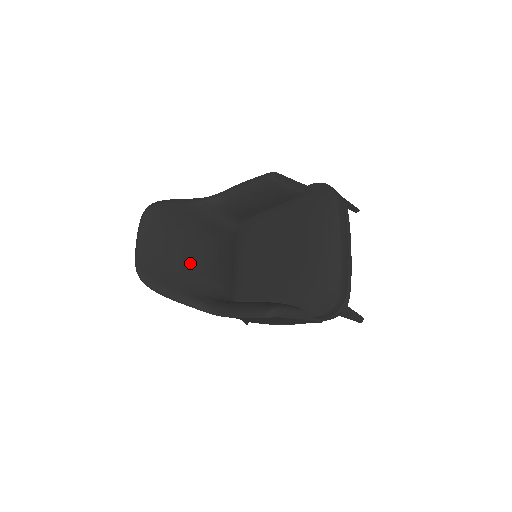
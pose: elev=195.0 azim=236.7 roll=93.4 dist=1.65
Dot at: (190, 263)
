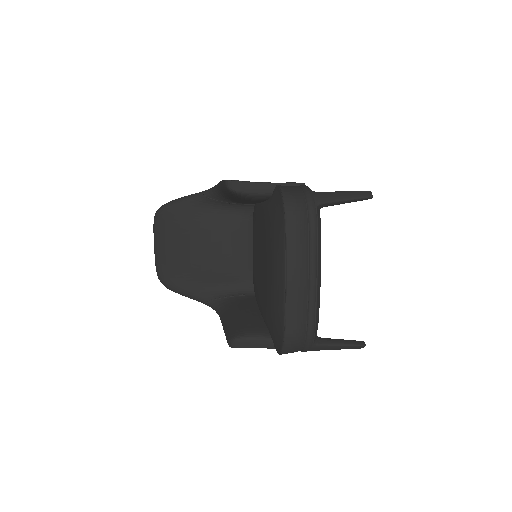
Dot at: (199, 264)
